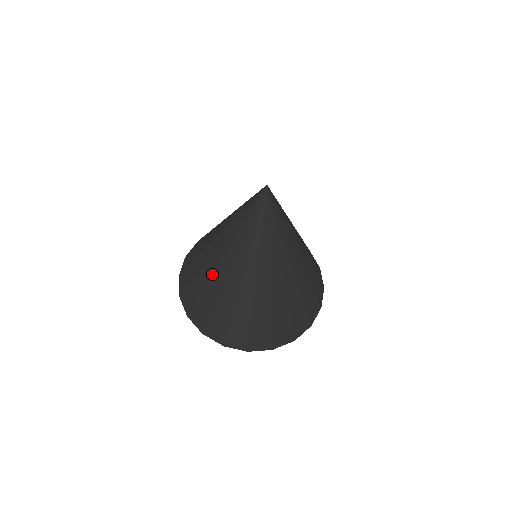
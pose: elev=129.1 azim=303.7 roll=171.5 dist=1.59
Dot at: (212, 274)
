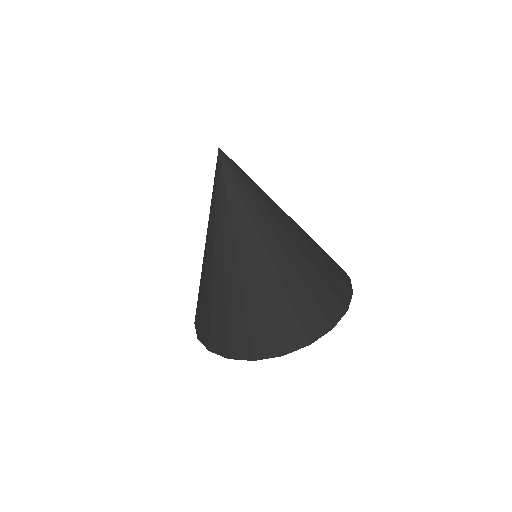
Dot at: (240, 282)
